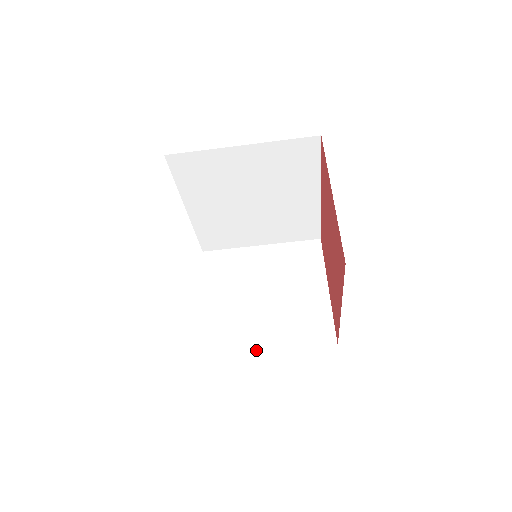
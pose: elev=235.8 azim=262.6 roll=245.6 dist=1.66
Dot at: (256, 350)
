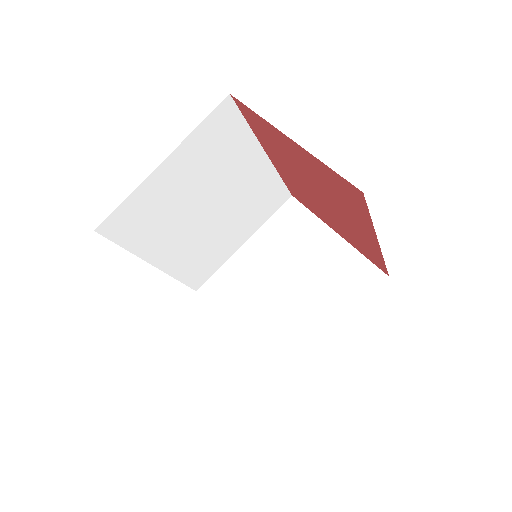
Dot at: (321, 340)
